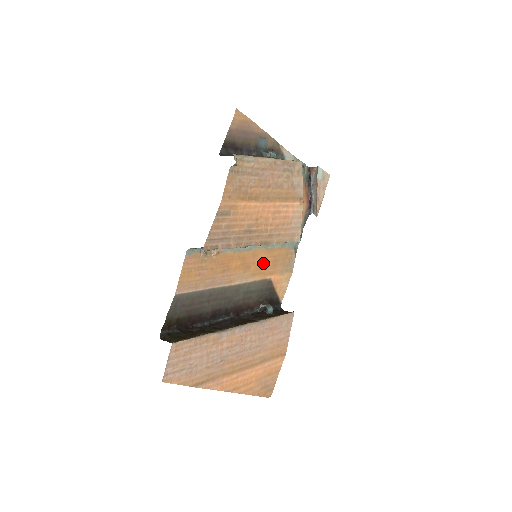
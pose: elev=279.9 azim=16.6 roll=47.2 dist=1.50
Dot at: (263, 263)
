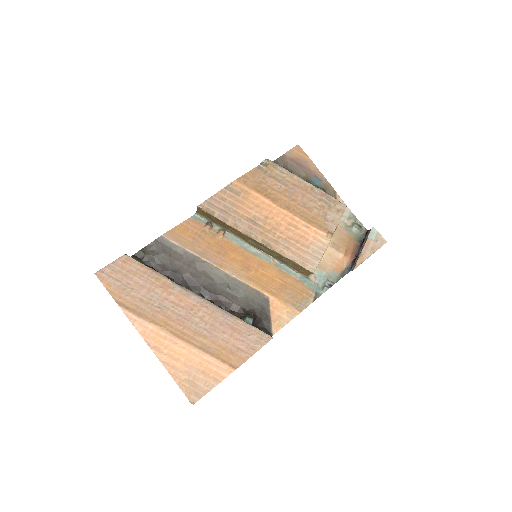
Dot at: (268, 278)
